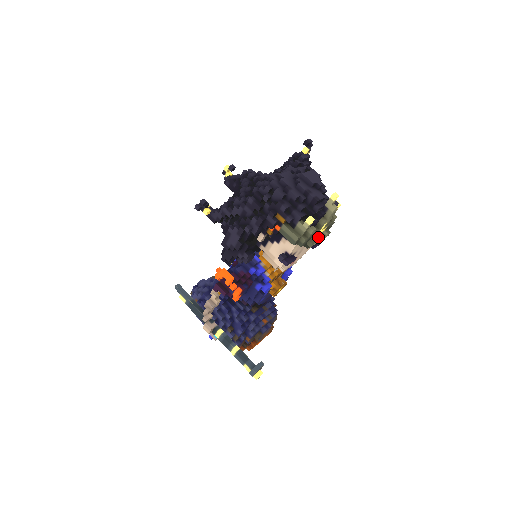
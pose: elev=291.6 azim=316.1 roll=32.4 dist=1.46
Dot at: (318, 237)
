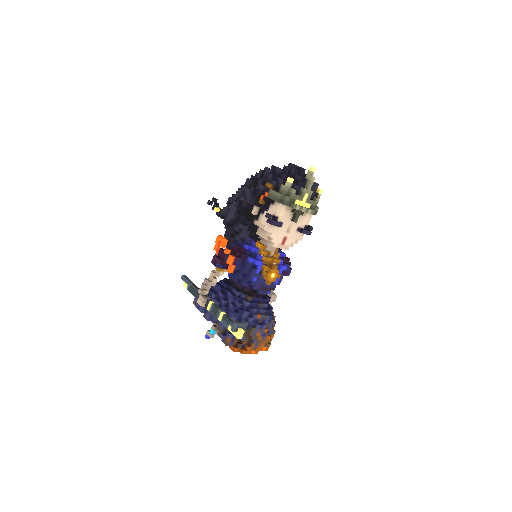
Dot at: (301, 206)
